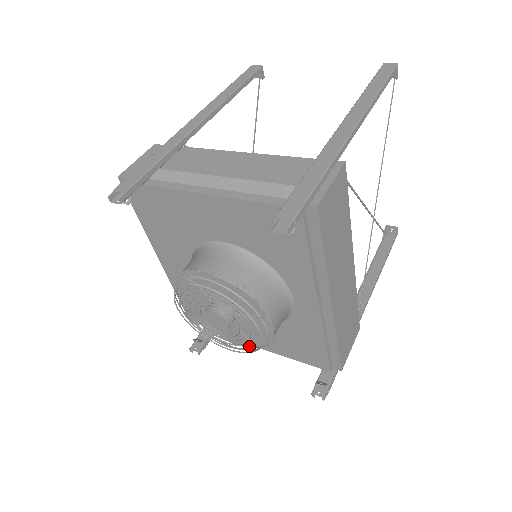
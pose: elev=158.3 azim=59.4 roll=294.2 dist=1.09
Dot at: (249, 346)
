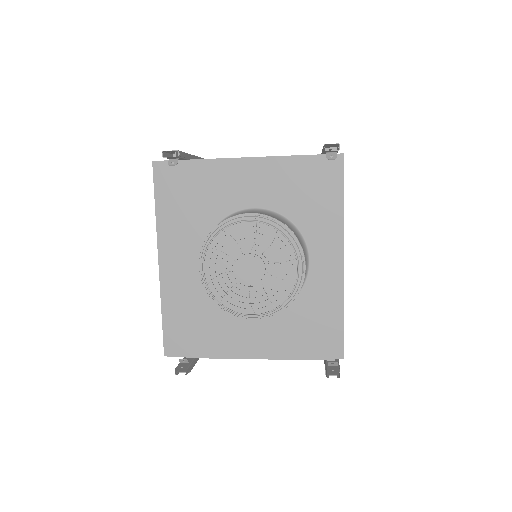
Dot at: (270, 313)
